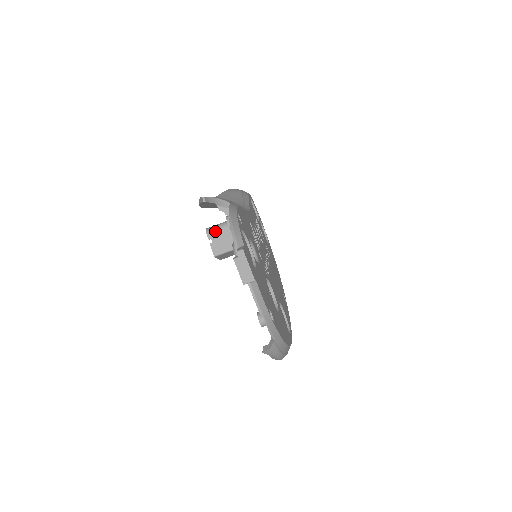
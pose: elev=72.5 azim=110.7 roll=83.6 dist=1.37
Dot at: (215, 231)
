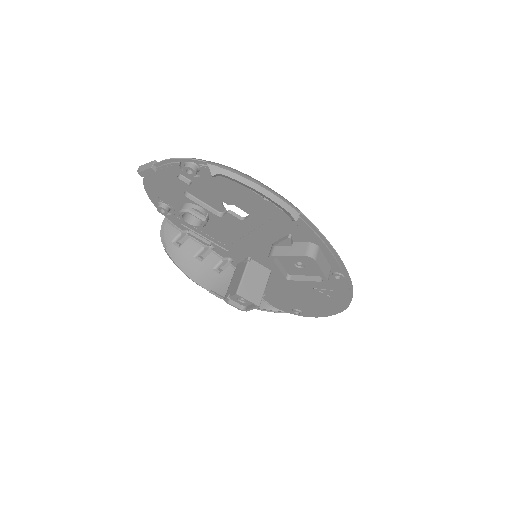
Dot at: (227, 291)
